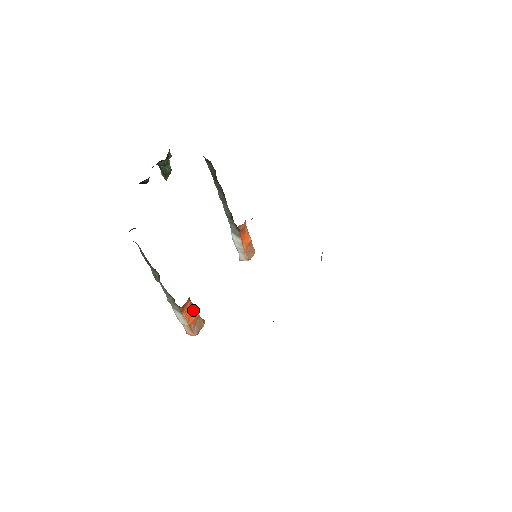
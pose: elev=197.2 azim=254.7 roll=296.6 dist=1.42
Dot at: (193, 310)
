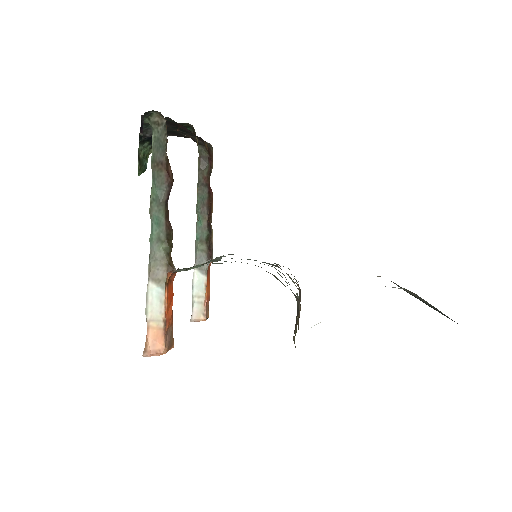
Dot at: (172, 302)
